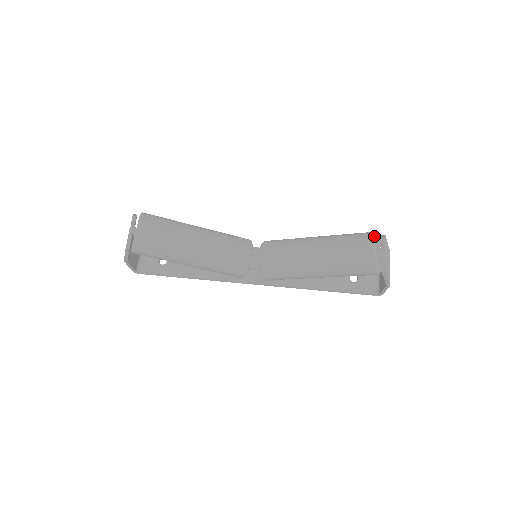
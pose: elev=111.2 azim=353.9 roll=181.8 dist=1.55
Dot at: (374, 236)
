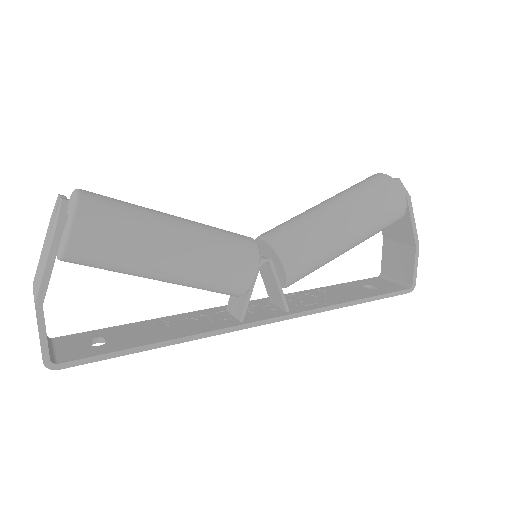
Dot at: (372, 175)
